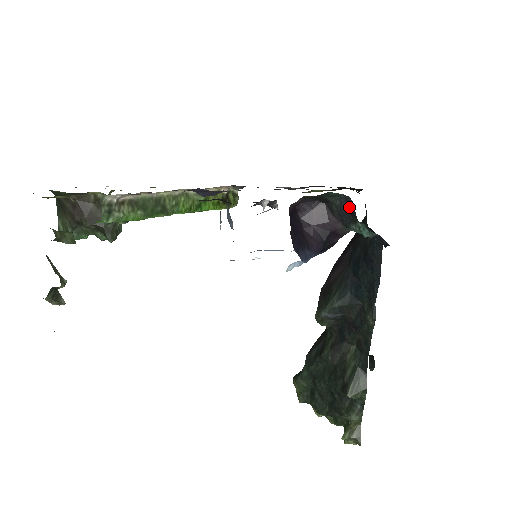
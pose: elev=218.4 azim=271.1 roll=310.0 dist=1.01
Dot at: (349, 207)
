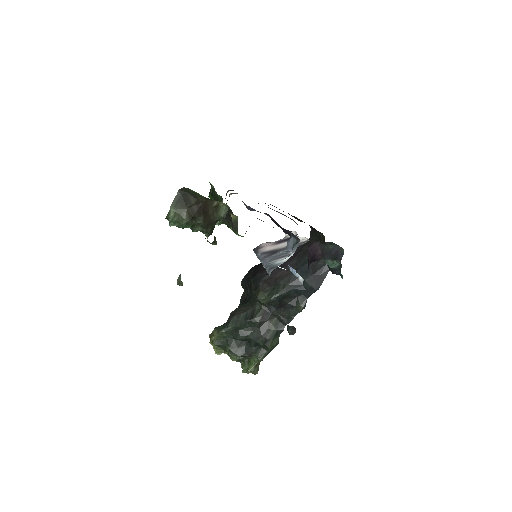
Dot at: (337, 253)
